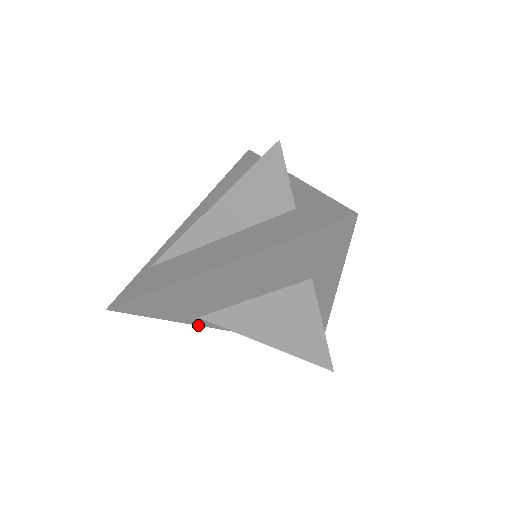
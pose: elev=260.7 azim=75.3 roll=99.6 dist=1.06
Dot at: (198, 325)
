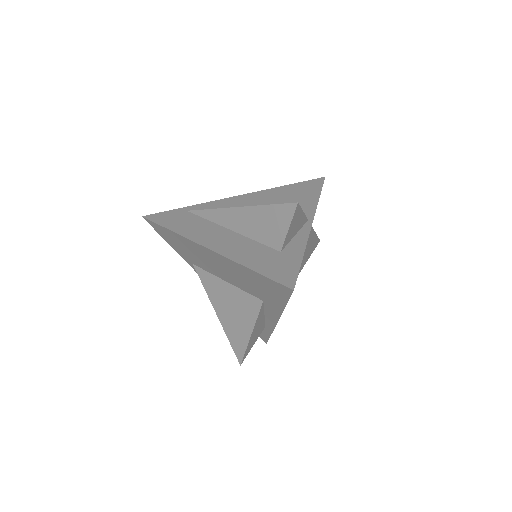
Dot at: occluded
